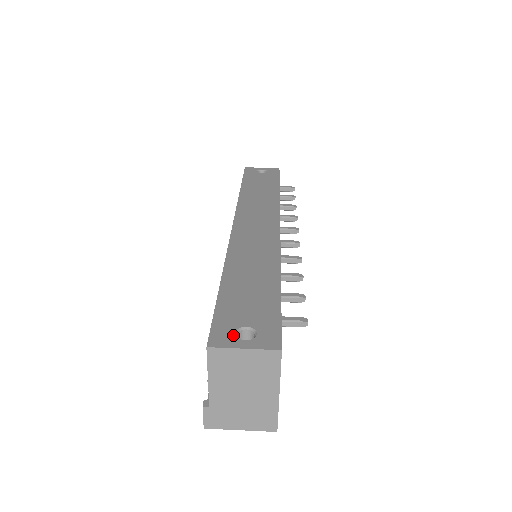
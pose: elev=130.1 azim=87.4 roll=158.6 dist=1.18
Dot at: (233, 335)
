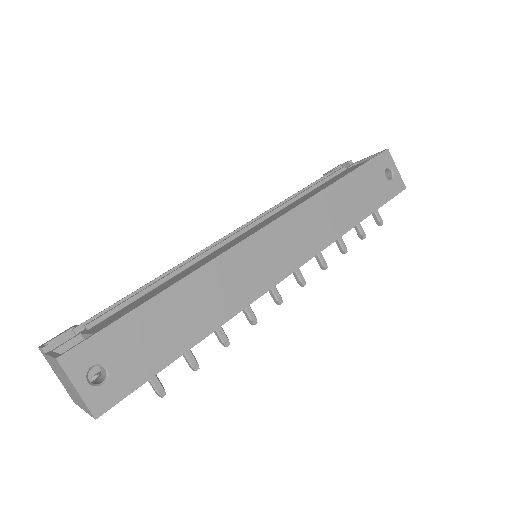
Dot at: (88, 367)
